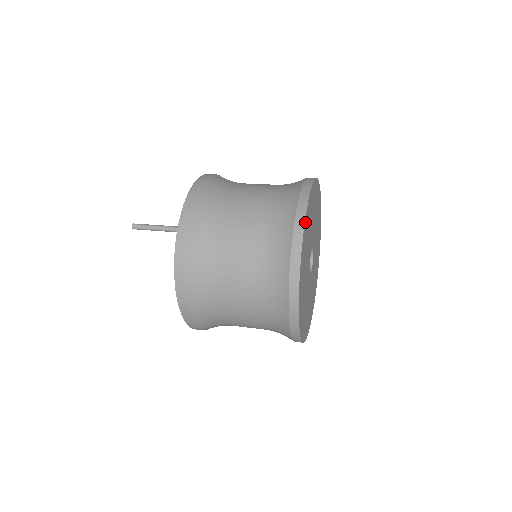
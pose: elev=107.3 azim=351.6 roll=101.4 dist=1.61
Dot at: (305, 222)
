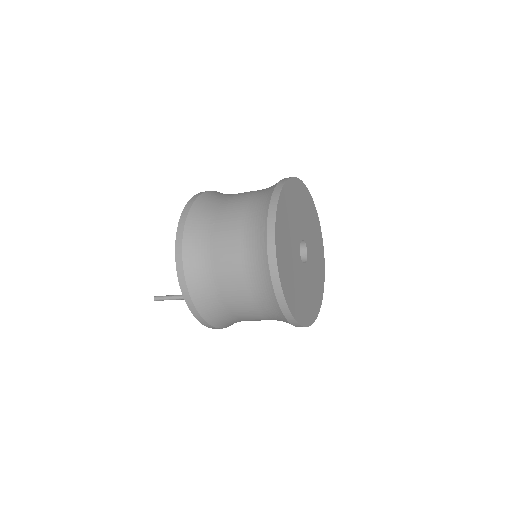
Dot at: (285, 296)
